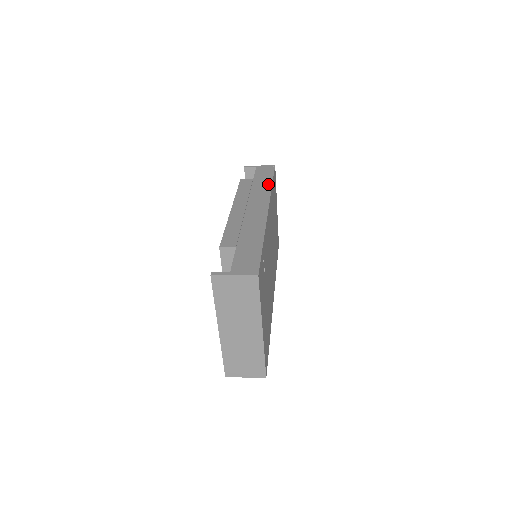
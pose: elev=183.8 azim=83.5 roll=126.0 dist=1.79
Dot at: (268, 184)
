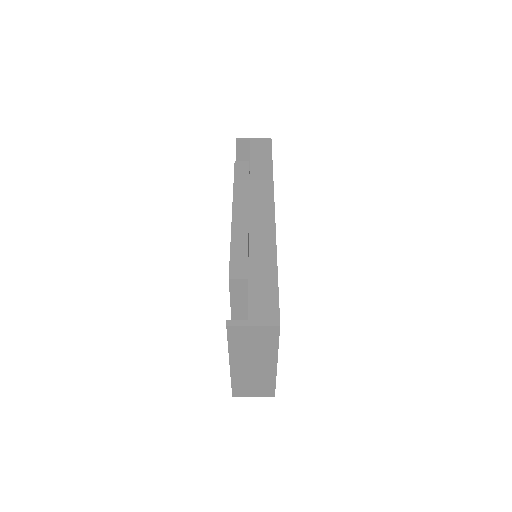
Dot at: (268, 171)
